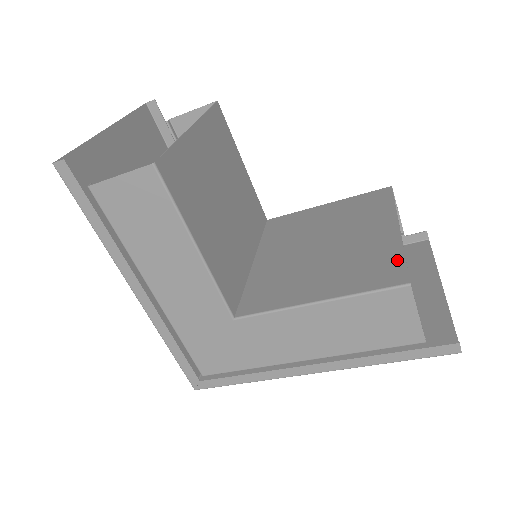
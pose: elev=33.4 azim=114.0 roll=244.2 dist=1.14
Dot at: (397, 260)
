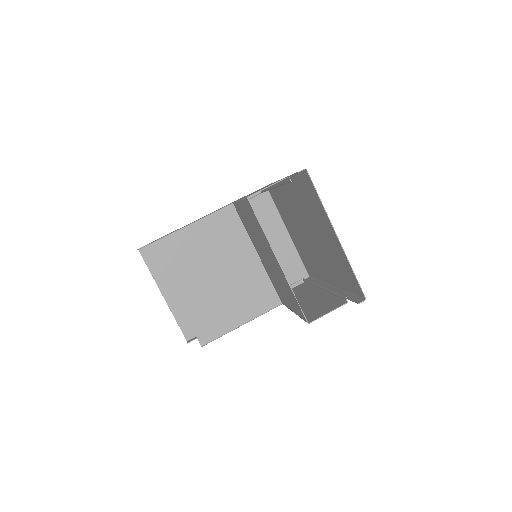
Dot at: (295, 300)
